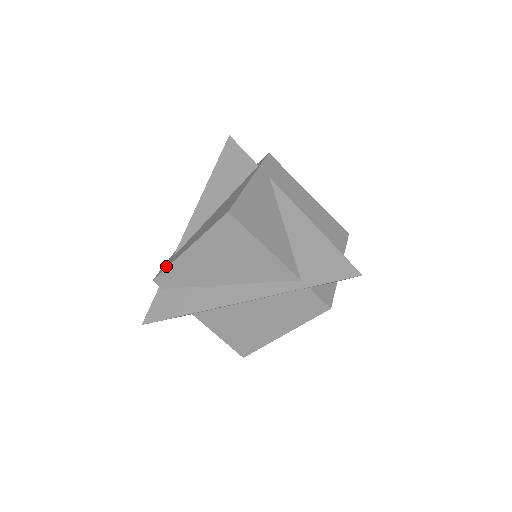
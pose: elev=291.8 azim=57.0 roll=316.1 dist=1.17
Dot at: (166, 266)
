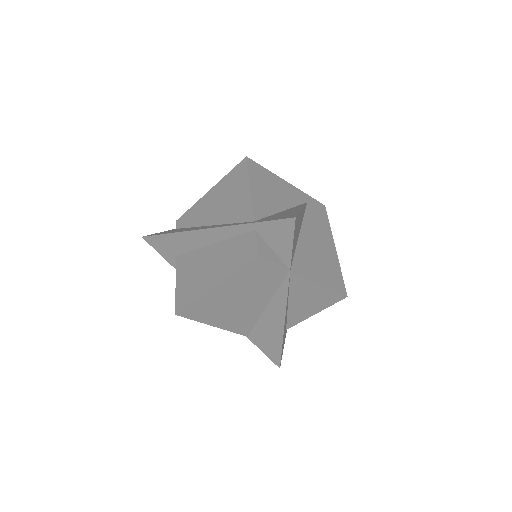
Dot at: occluded
